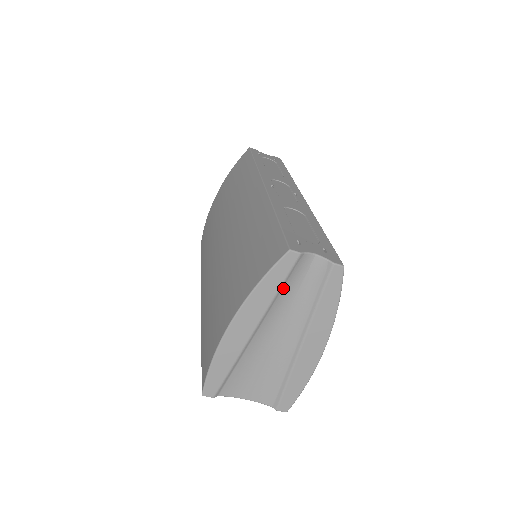
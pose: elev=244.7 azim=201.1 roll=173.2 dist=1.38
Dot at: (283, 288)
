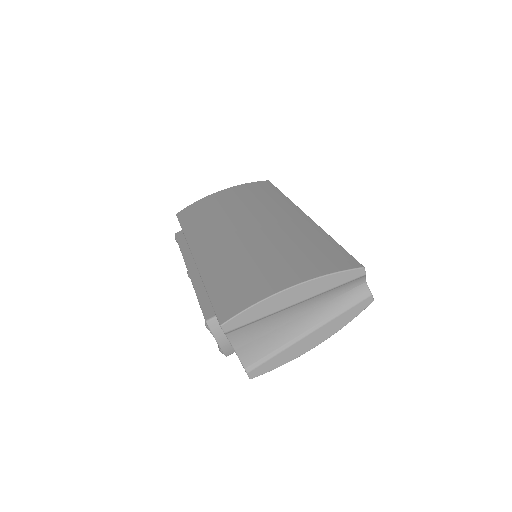
Dot at: (337, 288)
